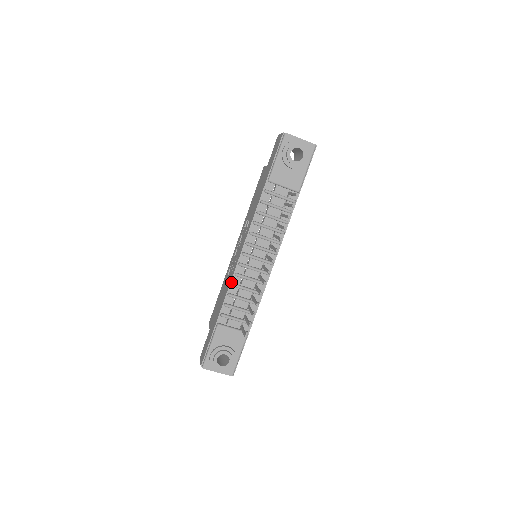
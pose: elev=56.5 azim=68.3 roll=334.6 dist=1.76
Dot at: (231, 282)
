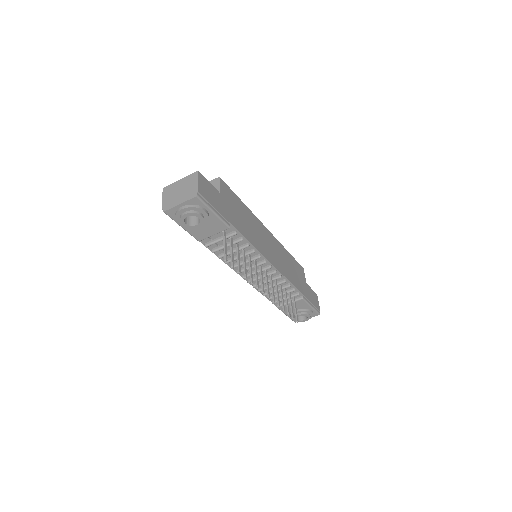
Dot at: (256, 289)
